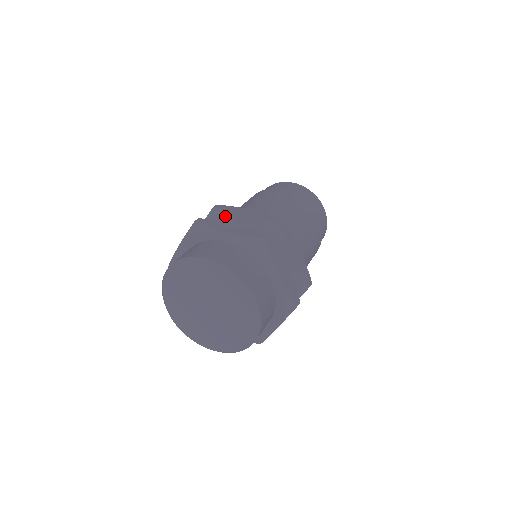
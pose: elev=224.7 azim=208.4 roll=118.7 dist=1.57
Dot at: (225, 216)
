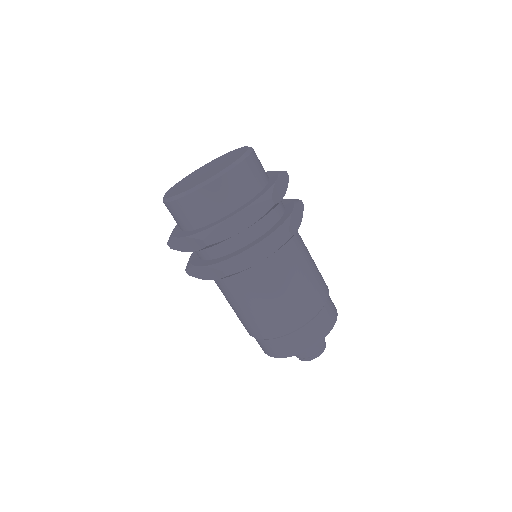
Dot at: occluded
